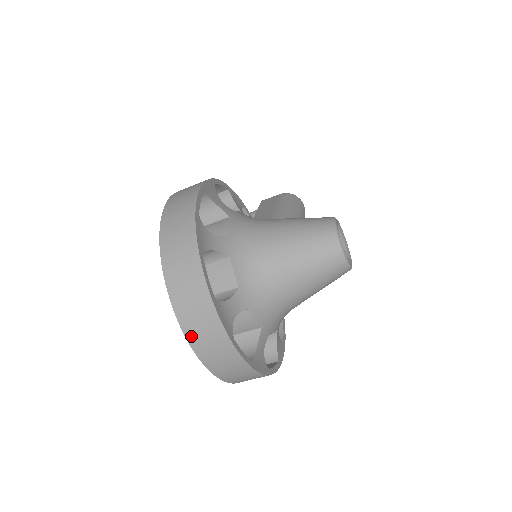
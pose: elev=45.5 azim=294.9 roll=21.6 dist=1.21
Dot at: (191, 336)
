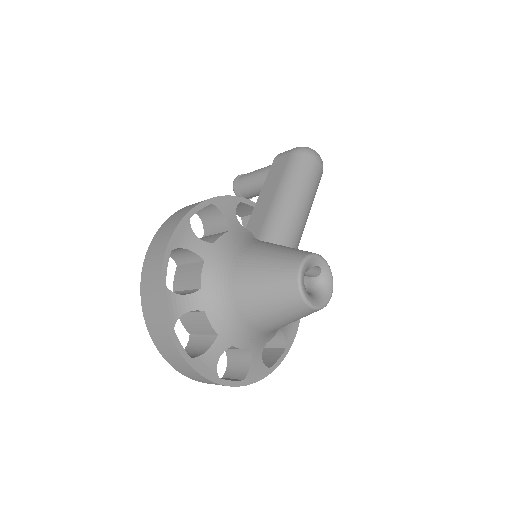
Dot at: (186, 375)
